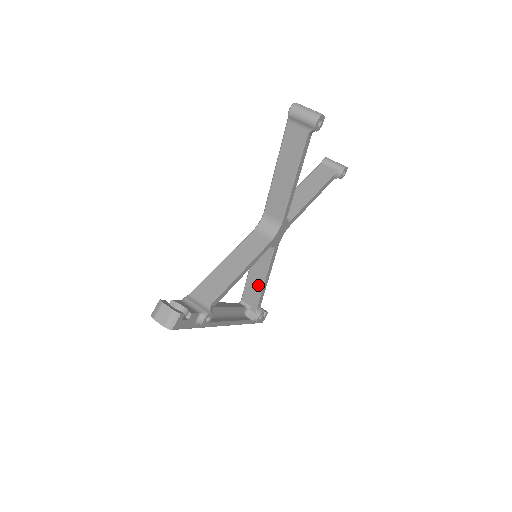
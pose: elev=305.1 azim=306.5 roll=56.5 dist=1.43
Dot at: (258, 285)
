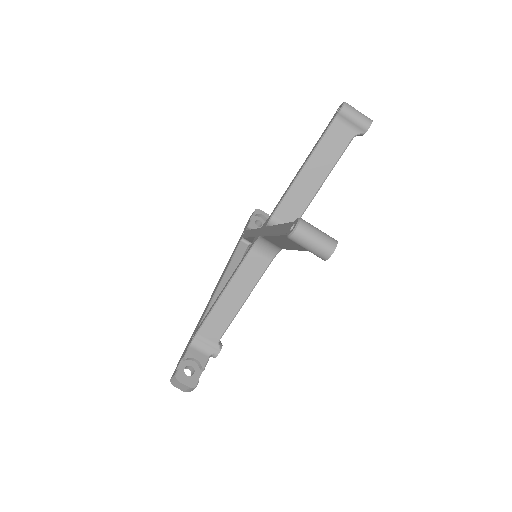
Dot at: occluded
